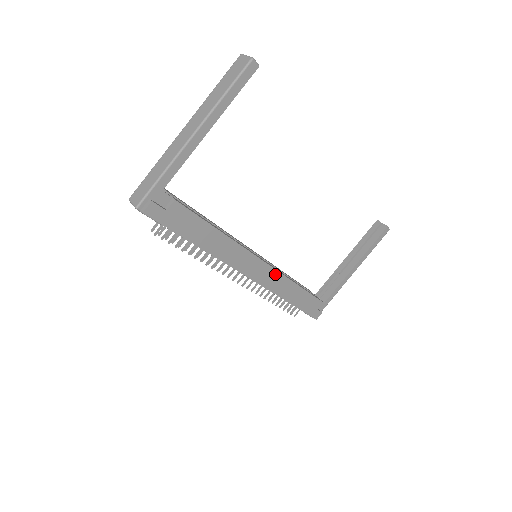
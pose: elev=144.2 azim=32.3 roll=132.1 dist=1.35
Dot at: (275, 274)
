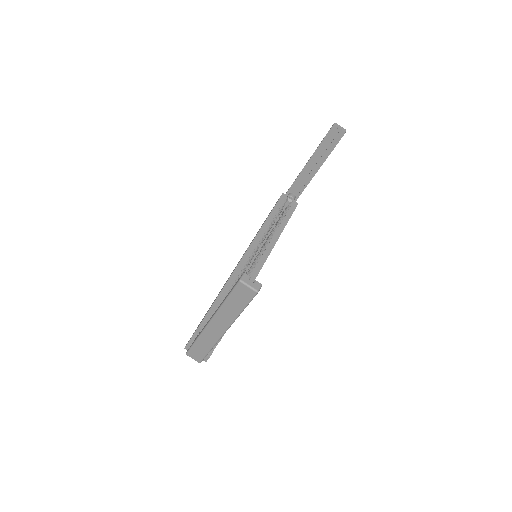
Dot at: occluded
